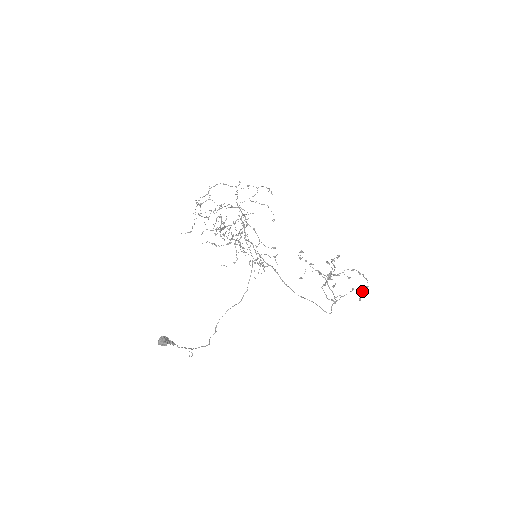
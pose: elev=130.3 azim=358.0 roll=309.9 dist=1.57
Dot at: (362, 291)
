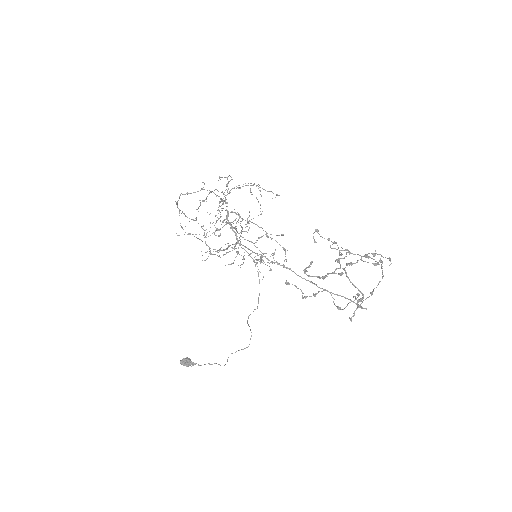
Dot at: (361, 303)
